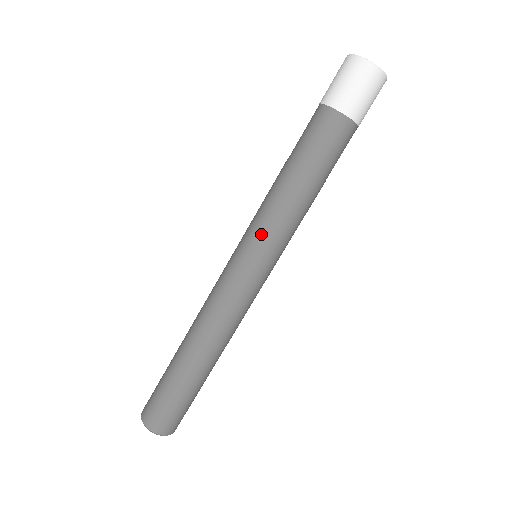
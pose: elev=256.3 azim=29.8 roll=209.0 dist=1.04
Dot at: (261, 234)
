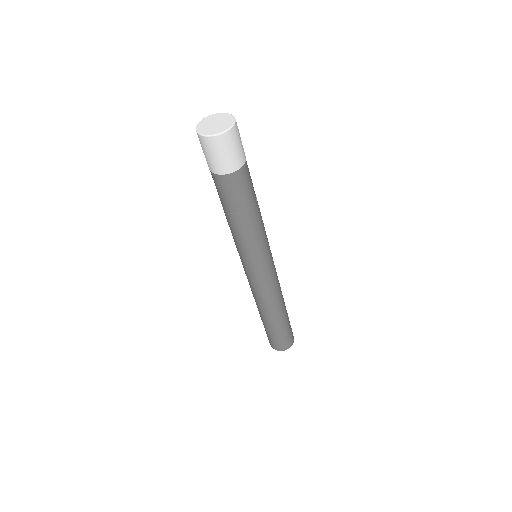
Dot at: (253, 255)
